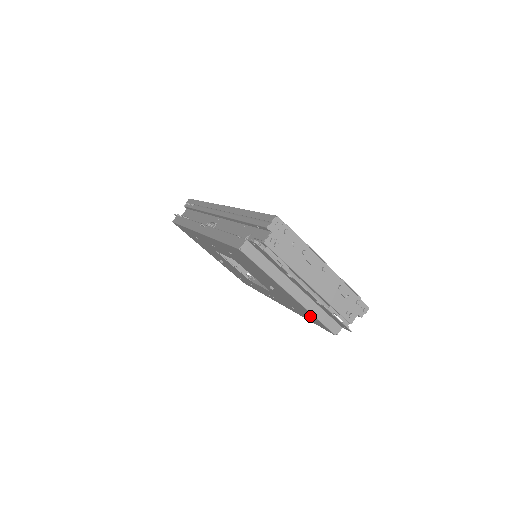
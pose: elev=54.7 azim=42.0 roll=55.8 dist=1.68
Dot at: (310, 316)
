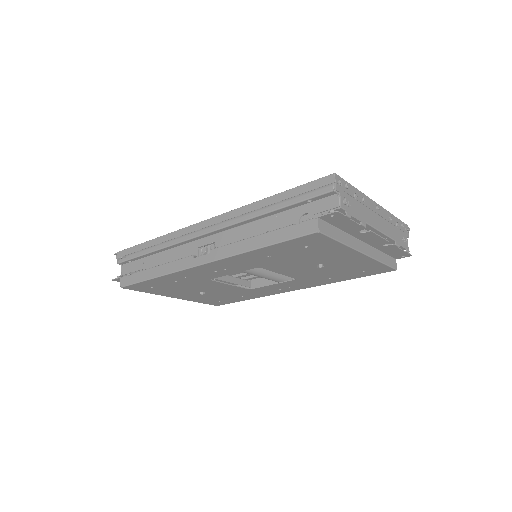
Dot at: (367, 269)
